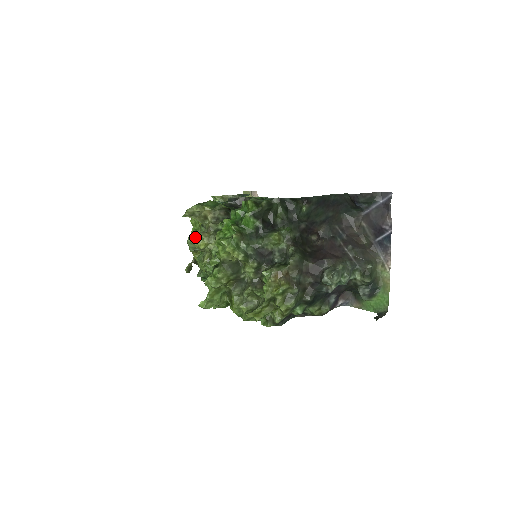
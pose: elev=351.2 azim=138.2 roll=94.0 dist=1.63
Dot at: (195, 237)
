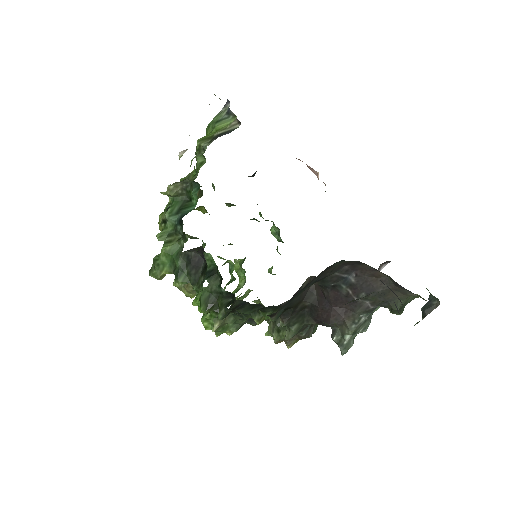
Dot at: occluded
